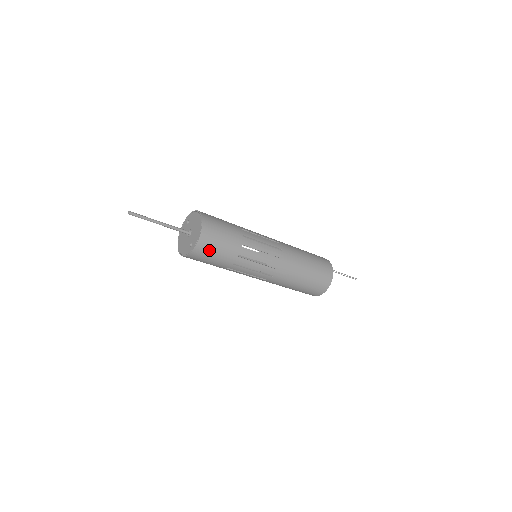
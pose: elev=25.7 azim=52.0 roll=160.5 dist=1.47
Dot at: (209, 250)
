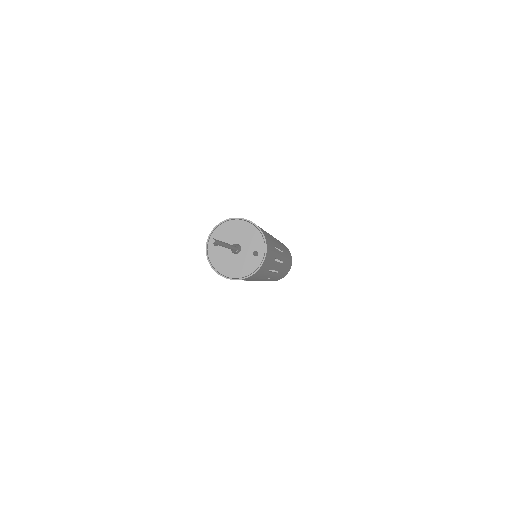
Dot at: (269, 249)
